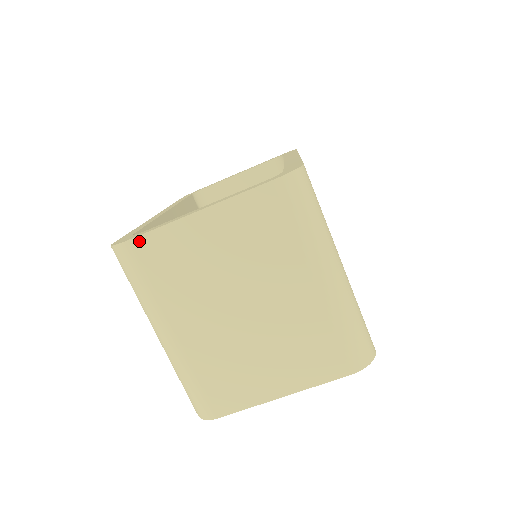
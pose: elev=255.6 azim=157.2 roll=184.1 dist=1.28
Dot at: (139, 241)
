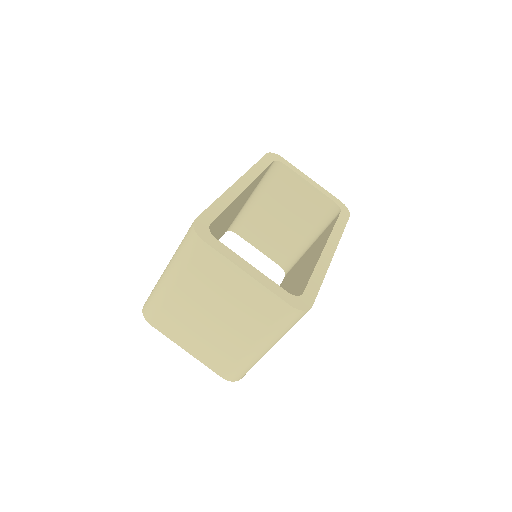
Dot at: (207, 247)
